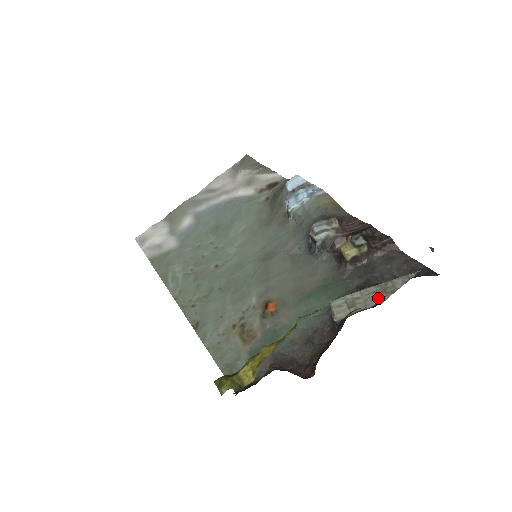
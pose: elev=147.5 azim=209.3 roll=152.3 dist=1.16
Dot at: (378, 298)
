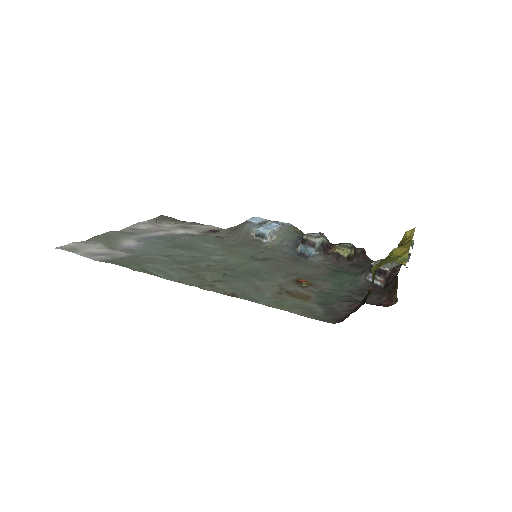
Dot at: occluded
